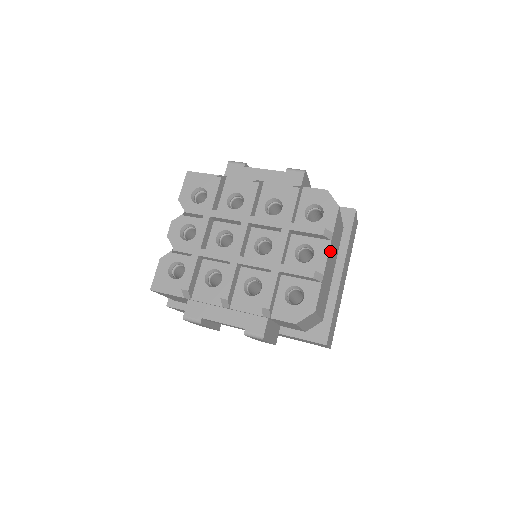
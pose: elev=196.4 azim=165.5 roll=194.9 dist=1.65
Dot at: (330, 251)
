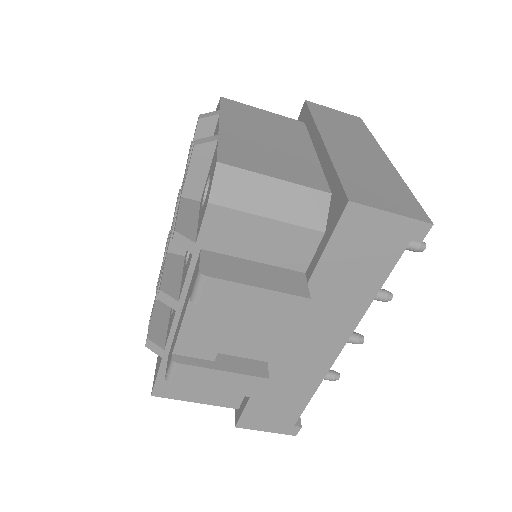
Dot at: (233, 124)
